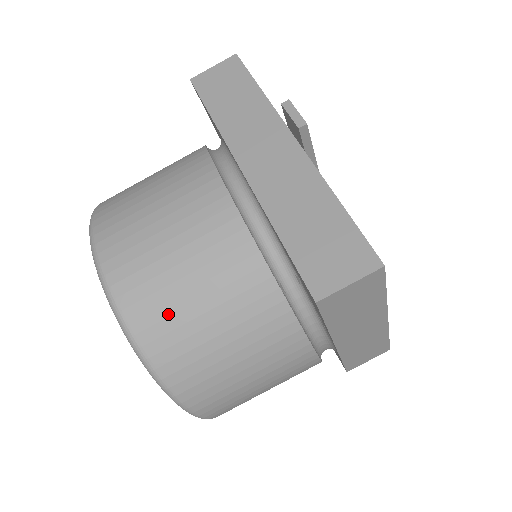
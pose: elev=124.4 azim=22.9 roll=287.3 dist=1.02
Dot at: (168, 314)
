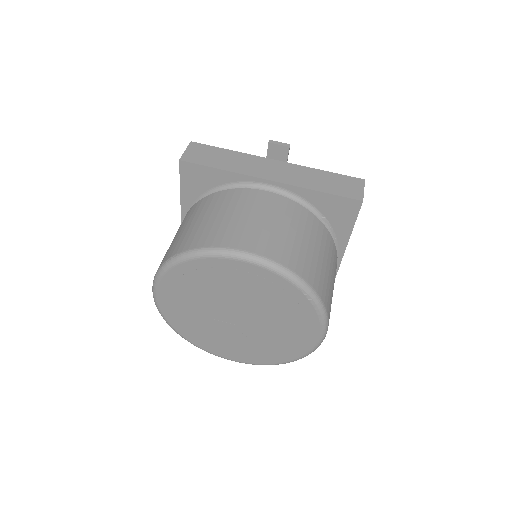
Dot at: (304, 258)
